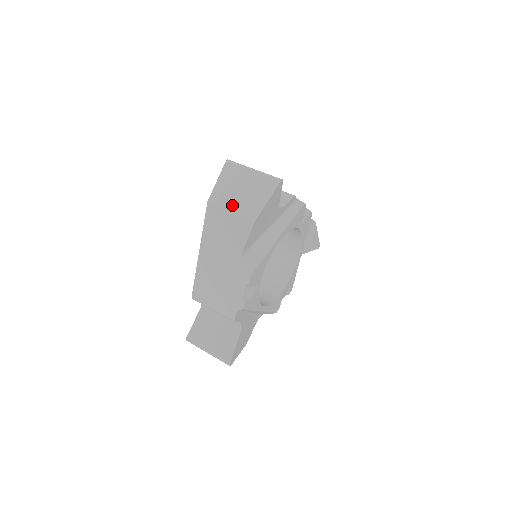
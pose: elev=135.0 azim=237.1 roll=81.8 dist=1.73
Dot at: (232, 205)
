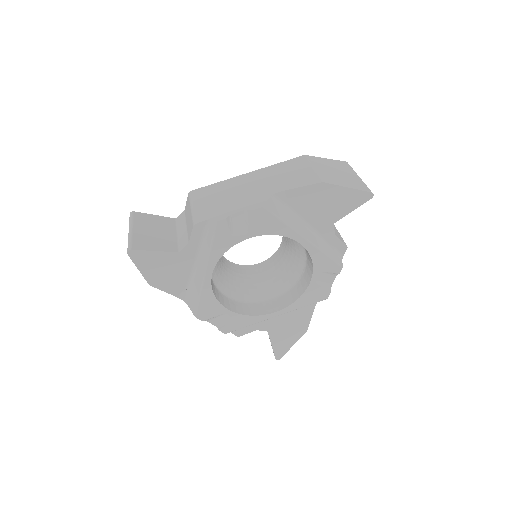
Dot at: (319, 168)
